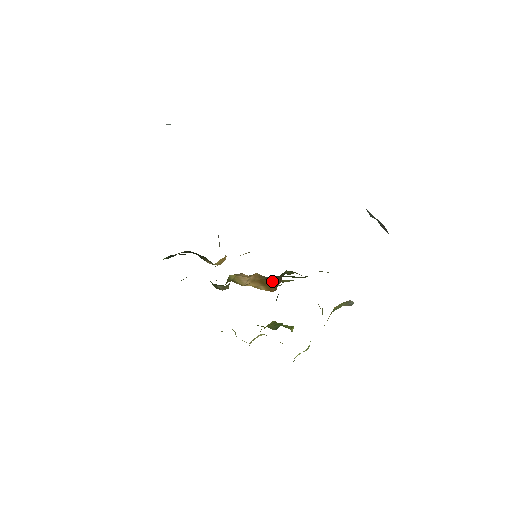
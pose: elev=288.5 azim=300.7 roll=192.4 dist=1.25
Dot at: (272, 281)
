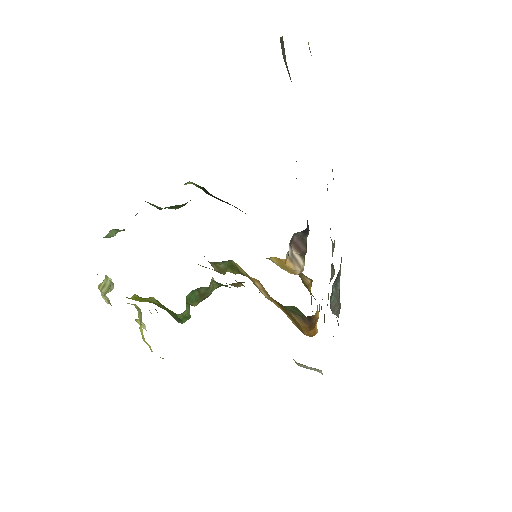
Dot at: (290, 313)
